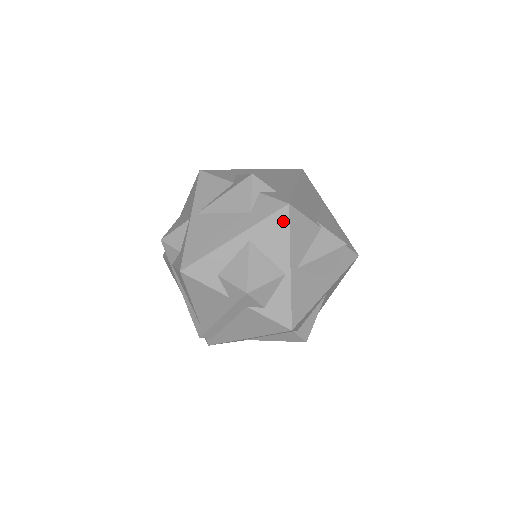
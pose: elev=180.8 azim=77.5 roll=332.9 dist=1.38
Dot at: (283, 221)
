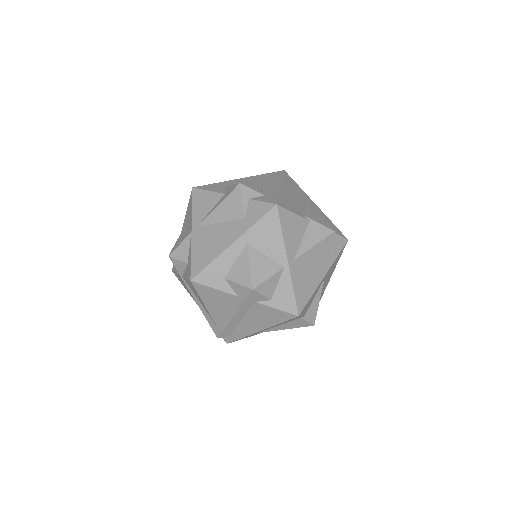
Dot at: (274, 221)
